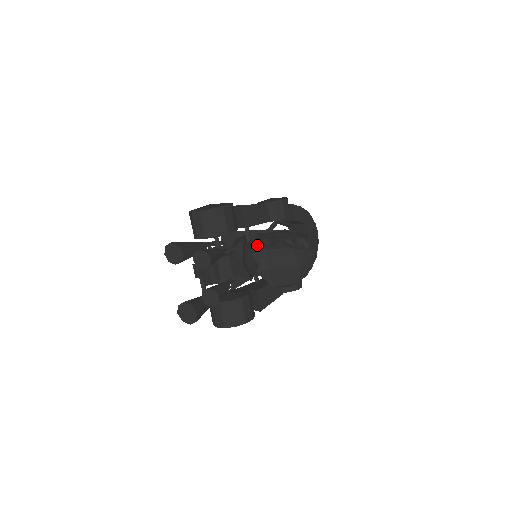
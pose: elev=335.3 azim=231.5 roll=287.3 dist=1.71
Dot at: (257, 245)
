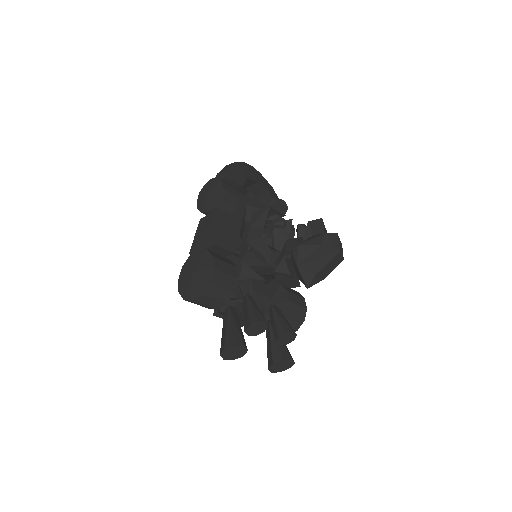
Dot at: (265, 258)
